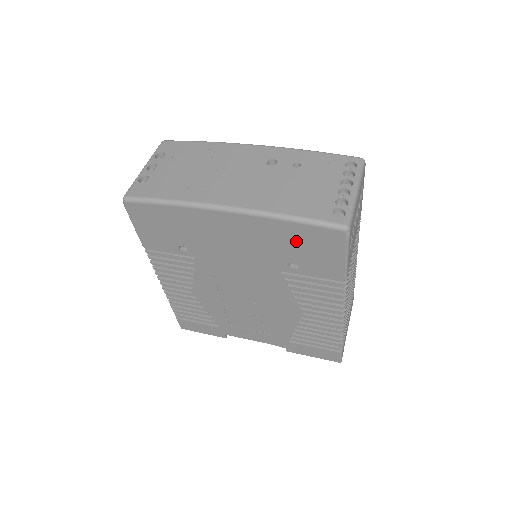
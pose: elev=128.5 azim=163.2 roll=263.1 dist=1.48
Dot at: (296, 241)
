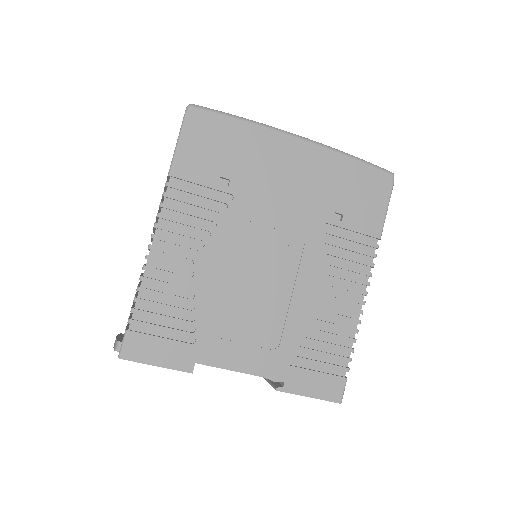
Dot at: (351, 183)
